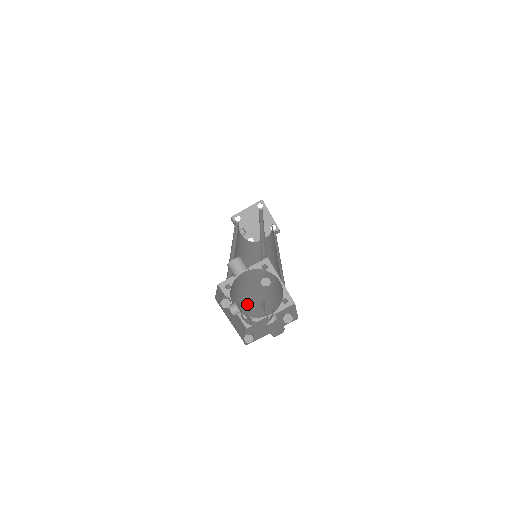
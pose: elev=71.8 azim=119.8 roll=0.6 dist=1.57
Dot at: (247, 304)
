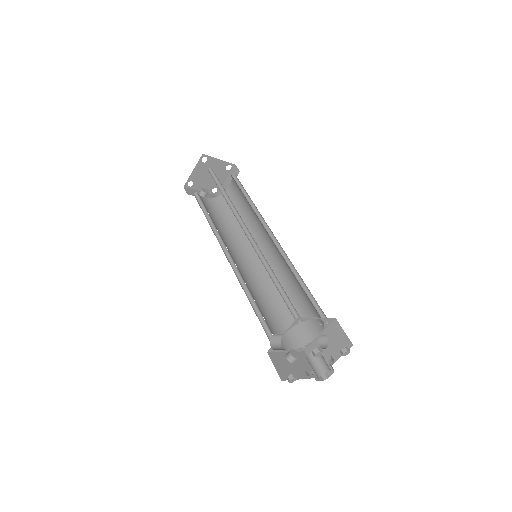
Dot at: occluded
